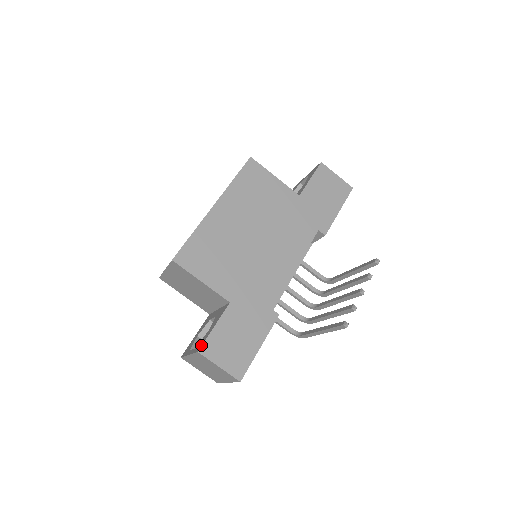
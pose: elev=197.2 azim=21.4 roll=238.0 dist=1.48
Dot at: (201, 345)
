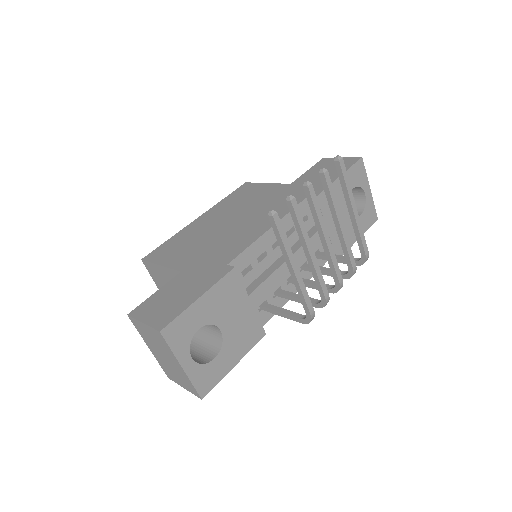
Dot at: (135, 310)
